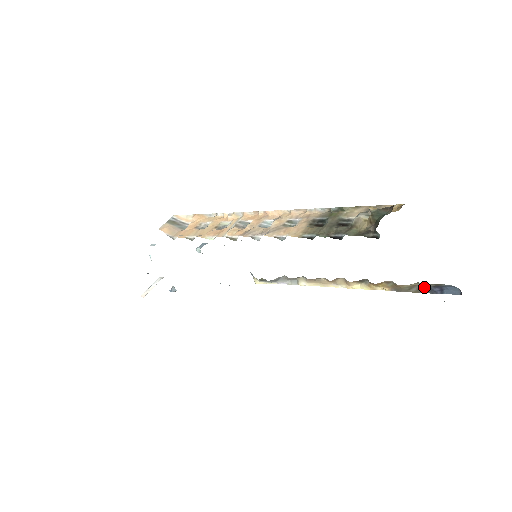
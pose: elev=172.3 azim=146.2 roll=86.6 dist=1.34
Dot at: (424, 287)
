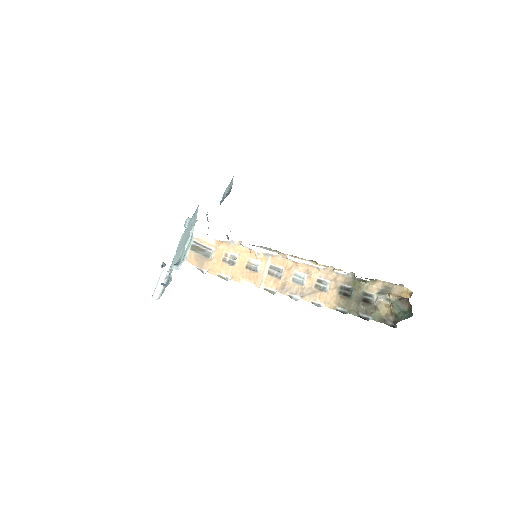
Dot at: occluded
